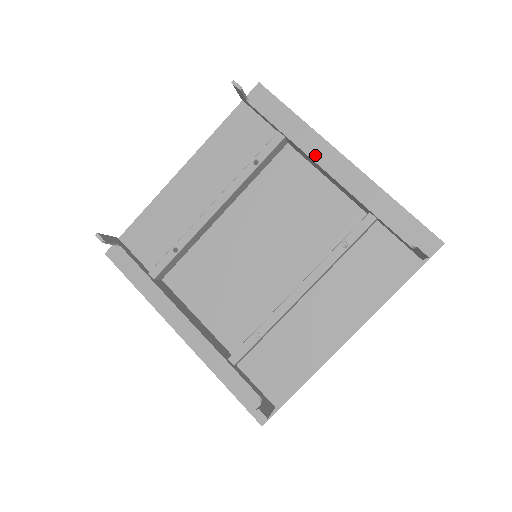
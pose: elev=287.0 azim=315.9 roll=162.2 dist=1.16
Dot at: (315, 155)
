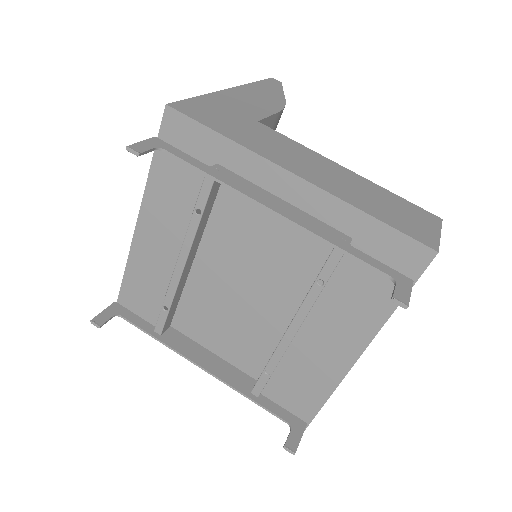
Dot at: (259, 179)
